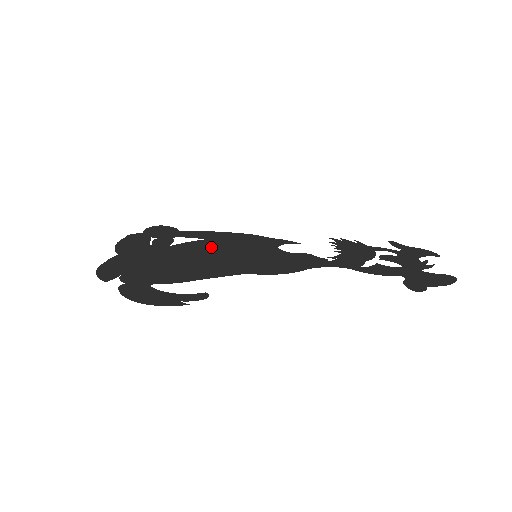
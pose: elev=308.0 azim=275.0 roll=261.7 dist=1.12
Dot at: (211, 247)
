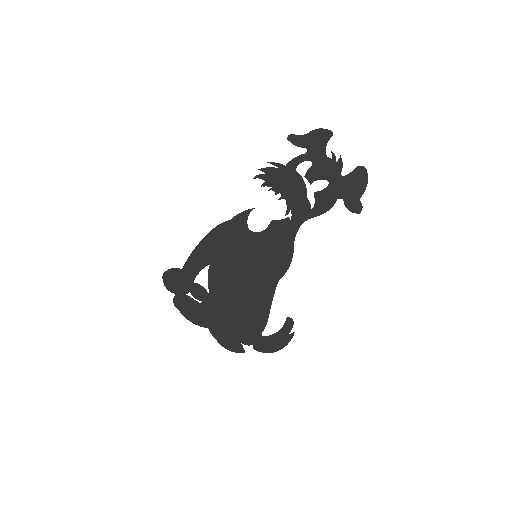
Dot at: (226, 271)
